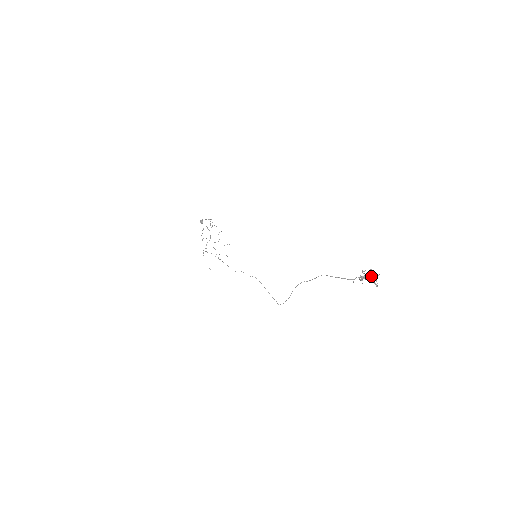
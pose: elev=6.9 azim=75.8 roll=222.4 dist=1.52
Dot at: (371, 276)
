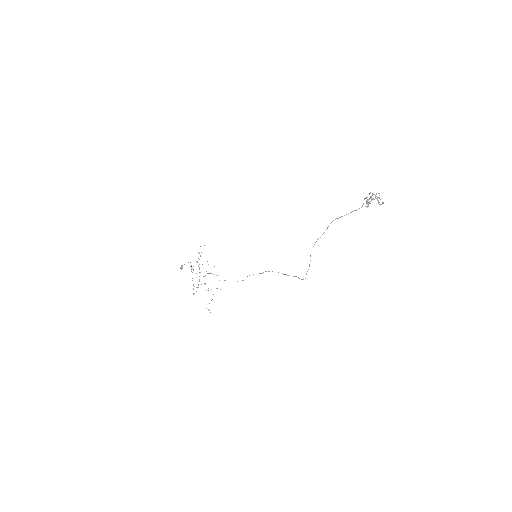
Dot at: occluded
